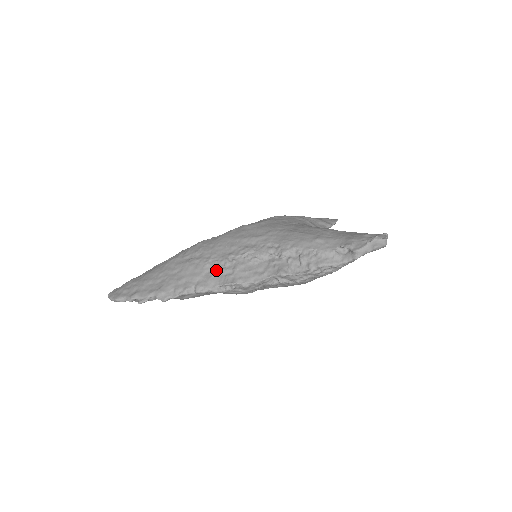
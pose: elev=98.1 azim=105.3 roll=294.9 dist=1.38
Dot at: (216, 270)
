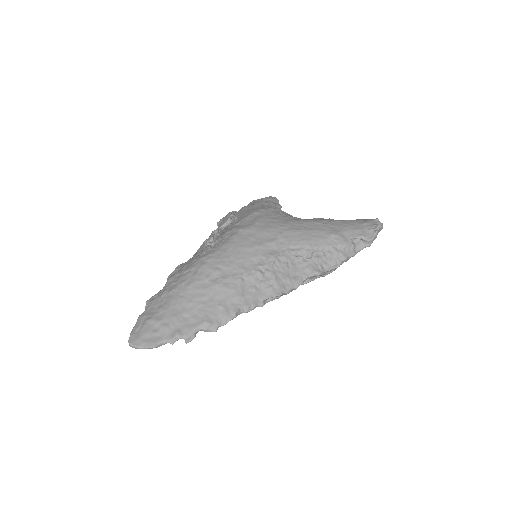
Dot at: (254, 285)
